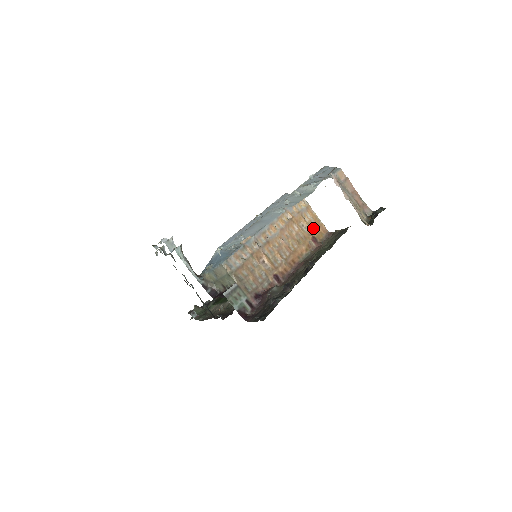
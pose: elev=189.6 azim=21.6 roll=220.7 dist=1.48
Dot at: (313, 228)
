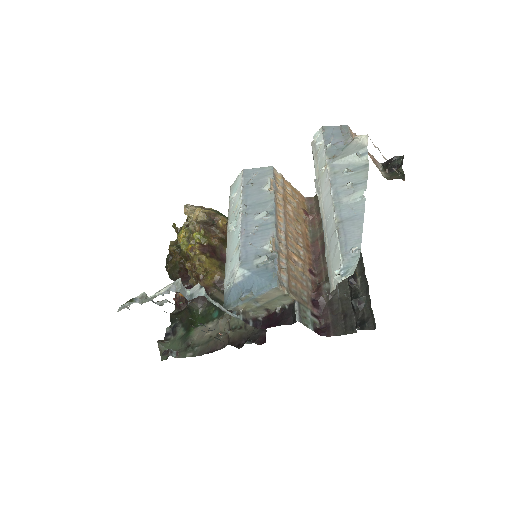
Dot at: (296, 200)
